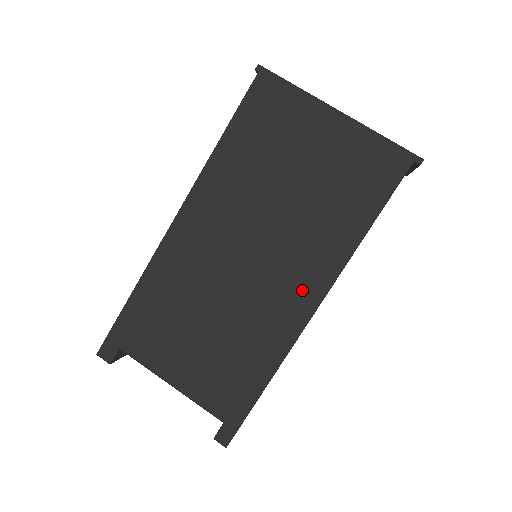
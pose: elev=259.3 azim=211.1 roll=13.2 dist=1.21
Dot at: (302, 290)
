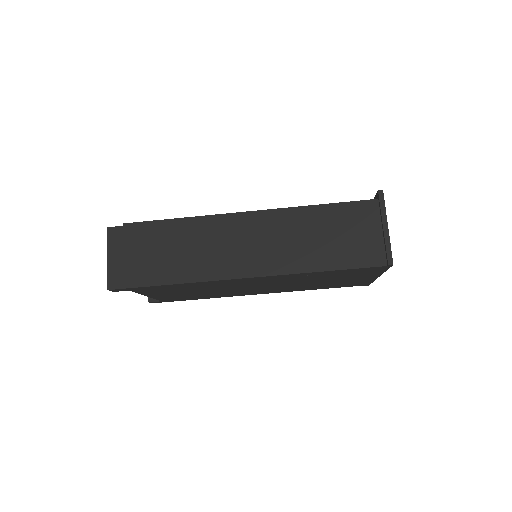
Dot at: (264, 292)
